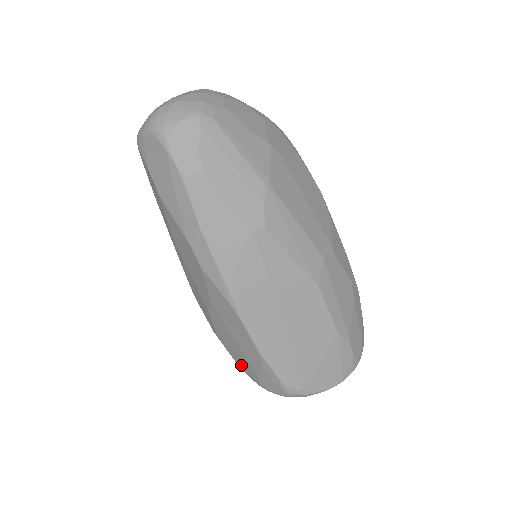
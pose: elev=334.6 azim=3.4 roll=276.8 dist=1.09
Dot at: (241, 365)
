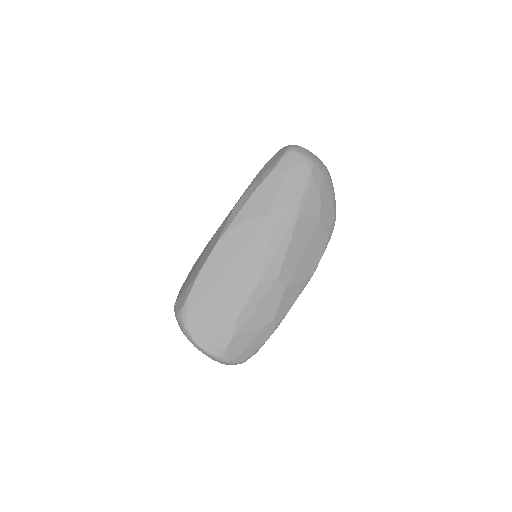
Dot at: occluded
